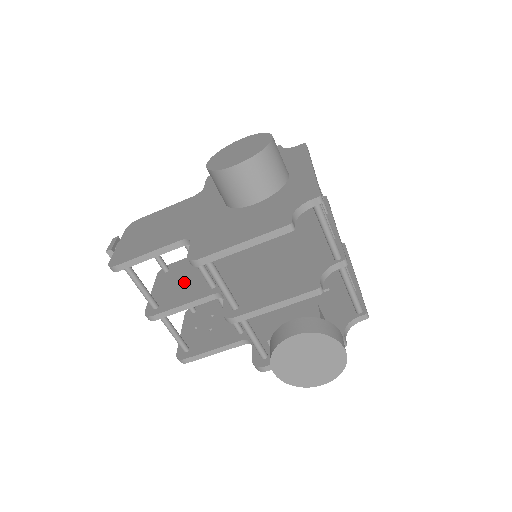
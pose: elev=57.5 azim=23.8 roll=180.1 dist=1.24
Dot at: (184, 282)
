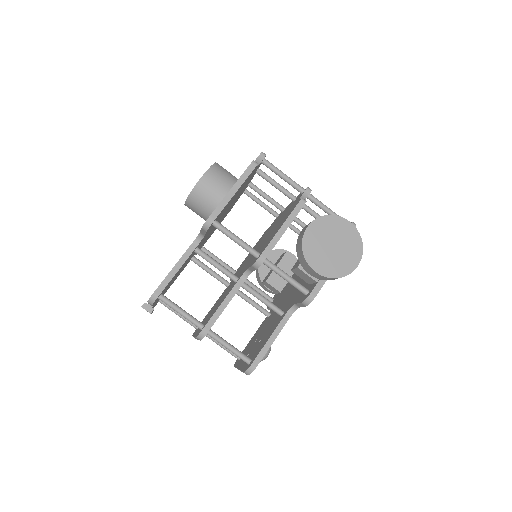
Dot at: (215, 307)
